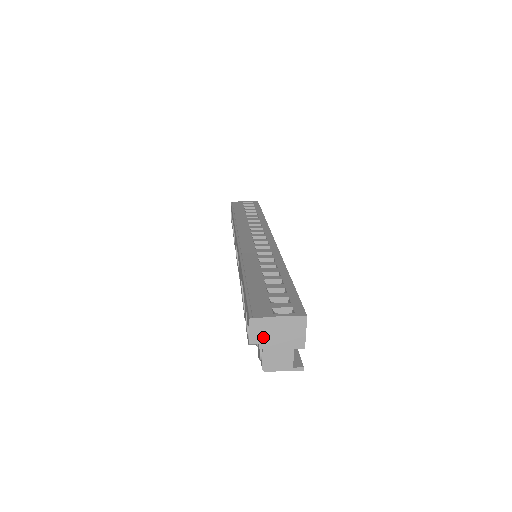
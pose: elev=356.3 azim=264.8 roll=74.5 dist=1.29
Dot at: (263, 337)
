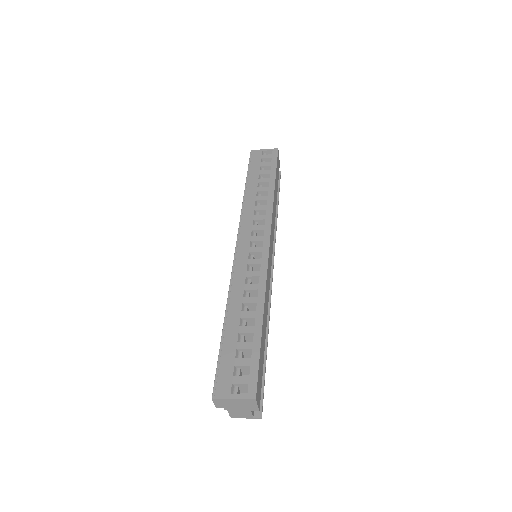
Dot at: (225, 406)
